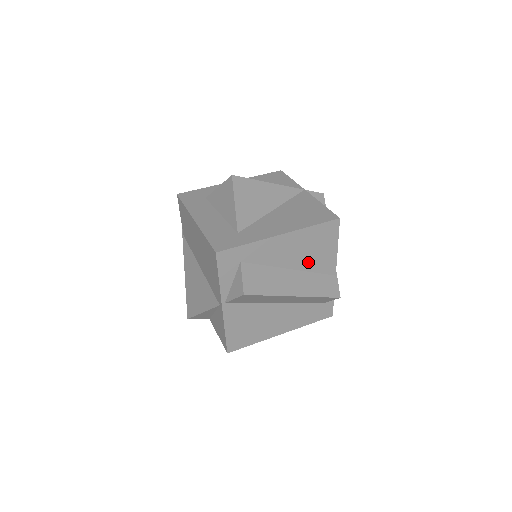
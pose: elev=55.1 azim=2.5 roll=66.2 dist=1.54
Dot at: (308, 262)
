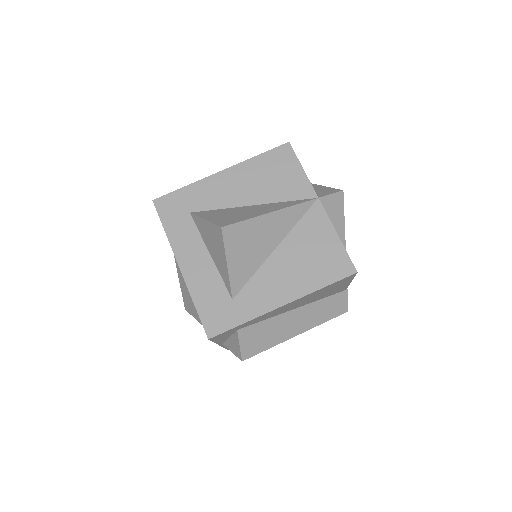
Dot at: (315, 299)
